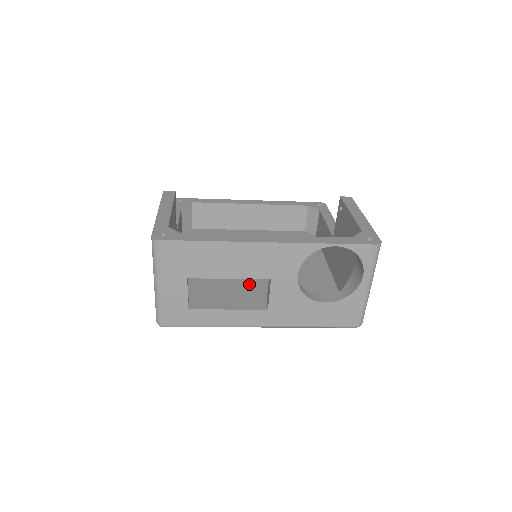
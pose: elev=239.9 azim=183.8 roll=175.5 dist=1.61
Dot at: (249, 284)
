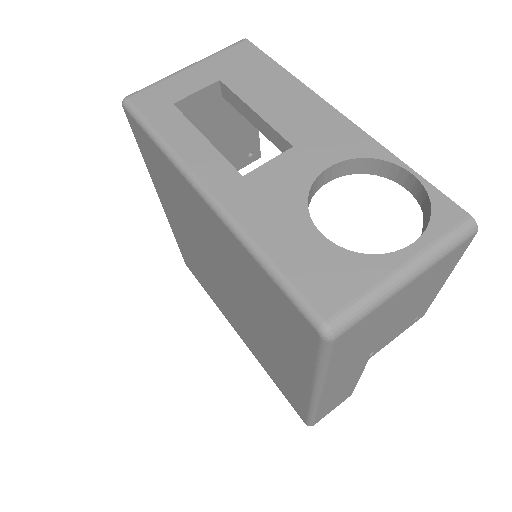
Dot at: occluded
